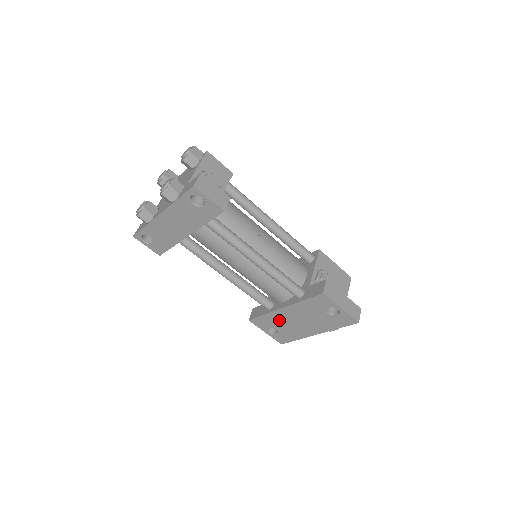
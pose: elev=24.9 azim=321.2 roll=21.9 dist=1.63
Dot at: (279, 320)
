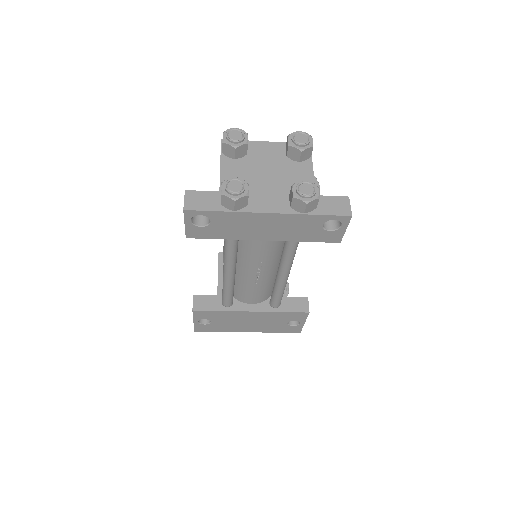
Dot at: (229, 317)
